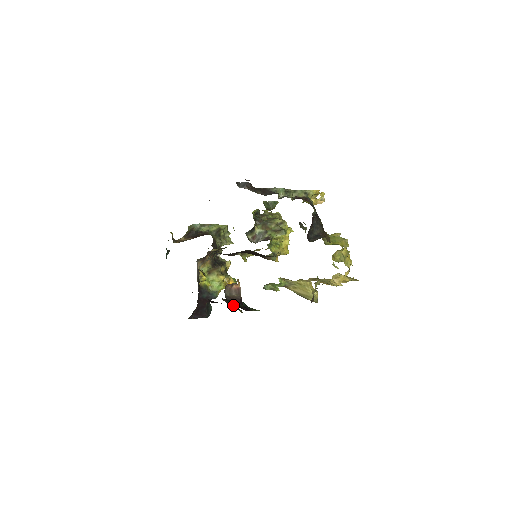
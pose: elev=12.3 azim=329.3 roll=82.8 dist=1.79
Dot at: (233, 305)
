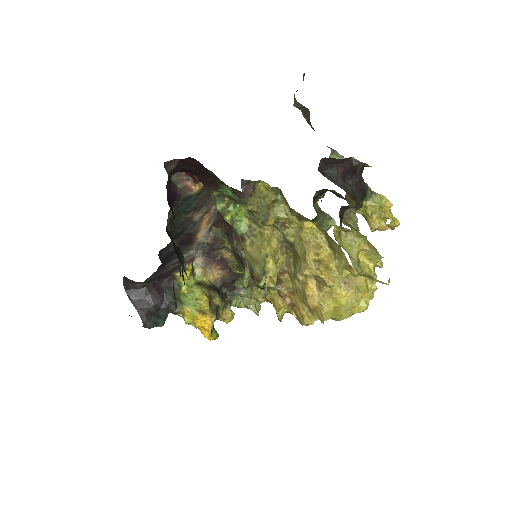
Dot at: occluded
